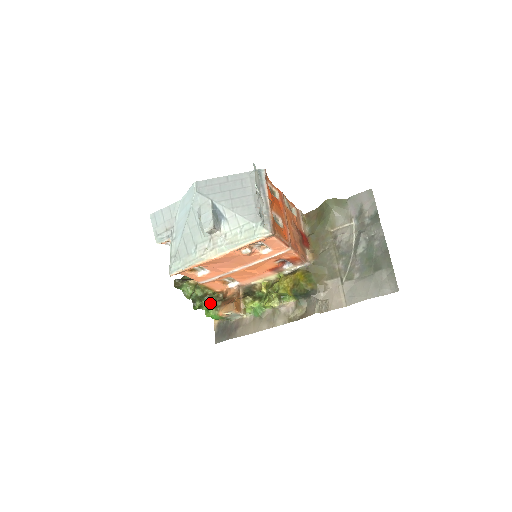
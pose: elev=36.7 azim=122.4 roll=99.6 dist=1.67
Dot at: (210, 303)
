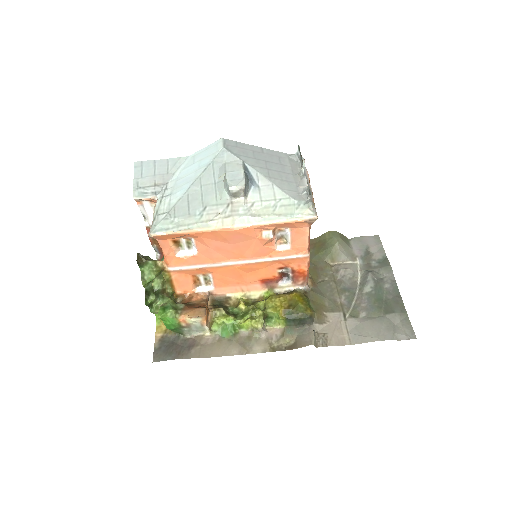
Dot at: (168, 302)
